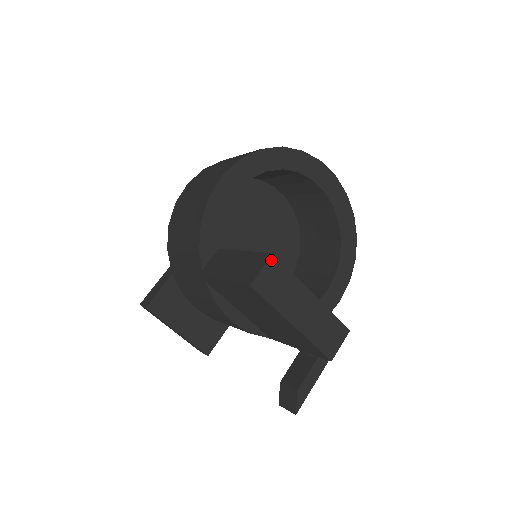
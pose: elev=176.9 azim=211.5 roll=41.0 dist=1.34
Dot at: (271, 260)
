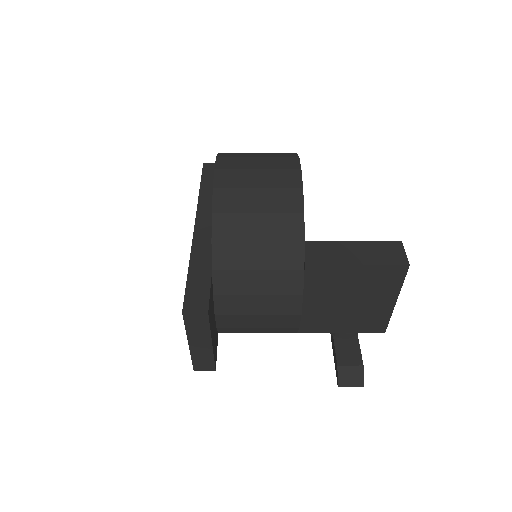
Dot at: (402, 246)
